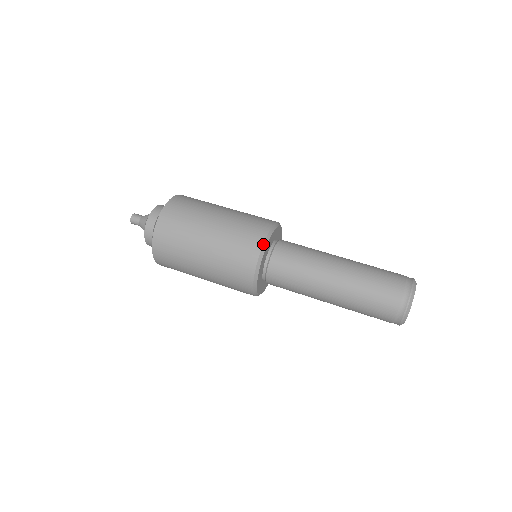
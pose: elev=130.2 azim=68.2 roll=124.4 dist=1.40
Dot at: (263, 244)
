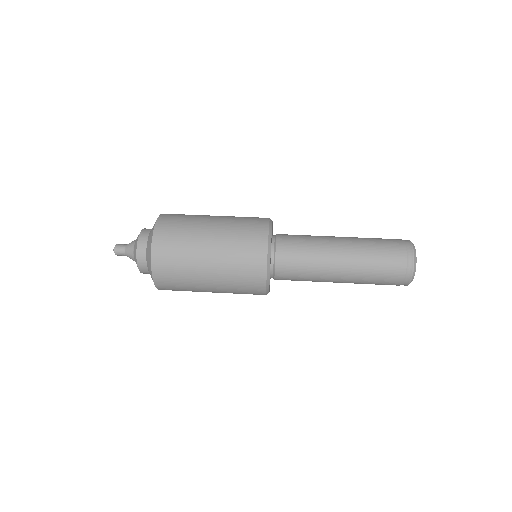
Dot at: (269, 228)
